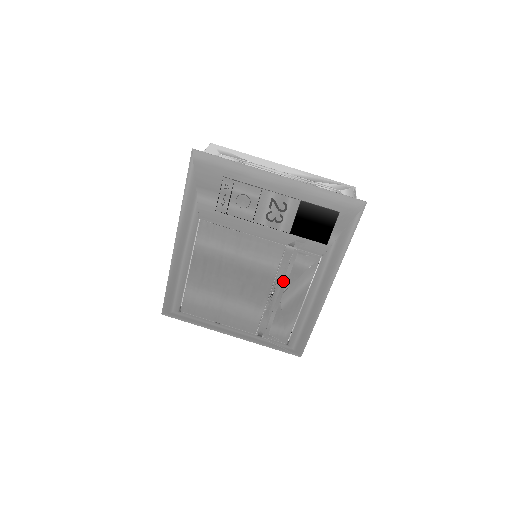
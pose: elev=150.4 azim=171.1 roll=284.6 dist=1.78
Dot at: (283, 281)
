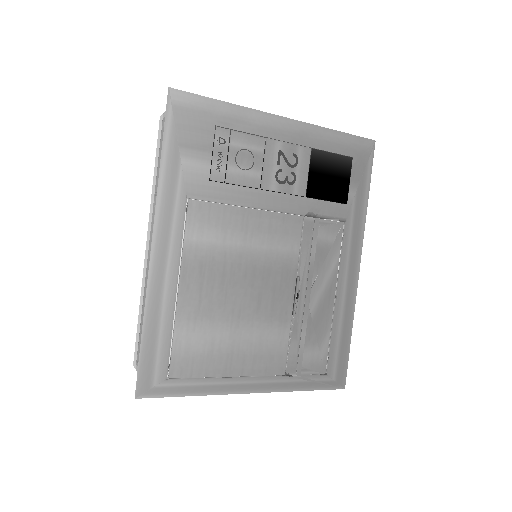
Dot at: (308, 271)
